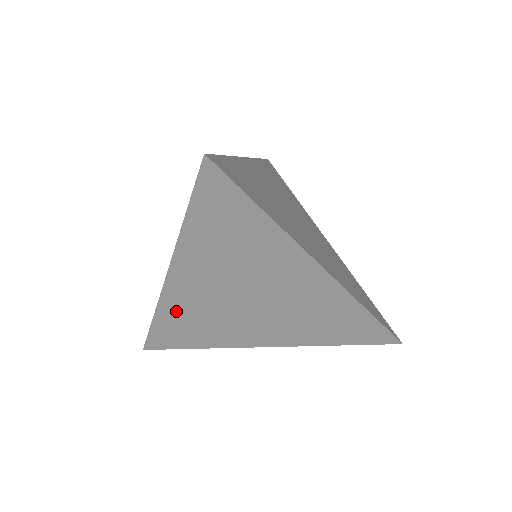
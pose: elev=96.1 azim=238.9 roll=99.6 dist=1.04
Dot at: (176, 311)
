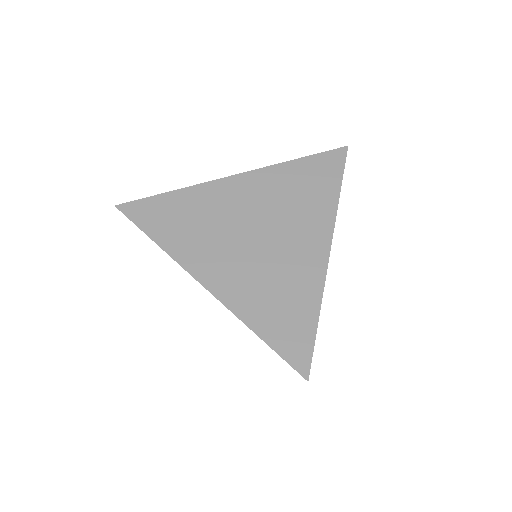
Dot at: (198, 200)
